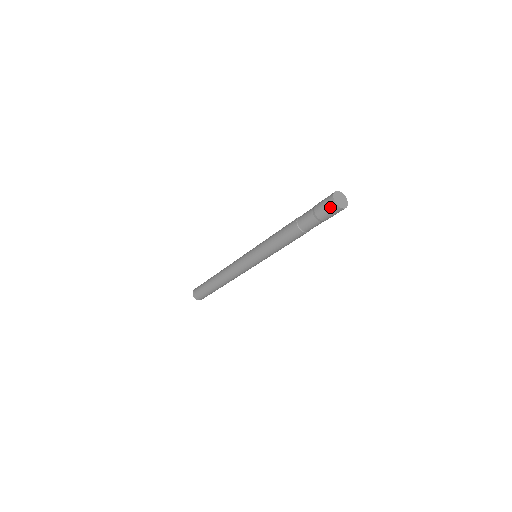
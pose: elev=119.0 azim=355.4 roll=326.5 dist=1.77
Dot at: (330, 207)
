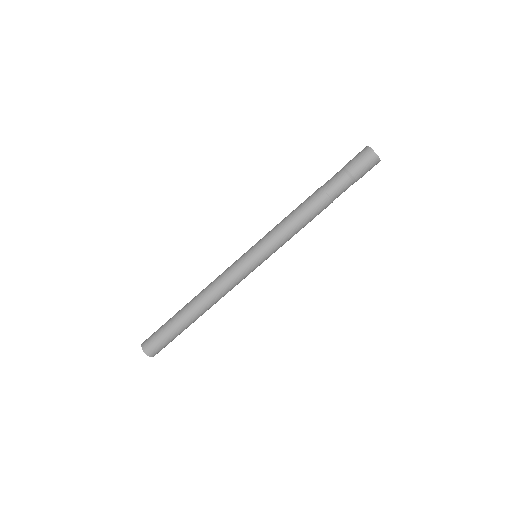
Dot at: (373, 164)
